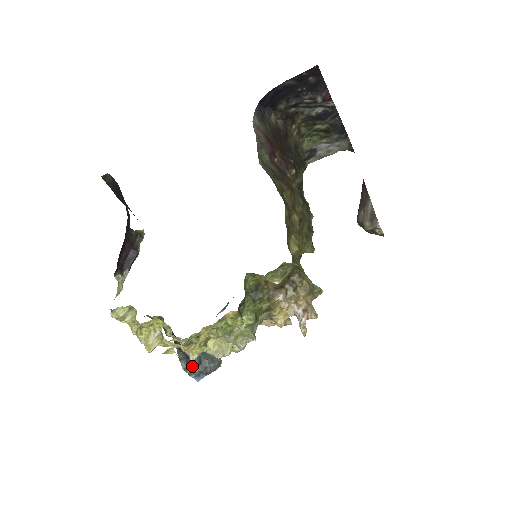
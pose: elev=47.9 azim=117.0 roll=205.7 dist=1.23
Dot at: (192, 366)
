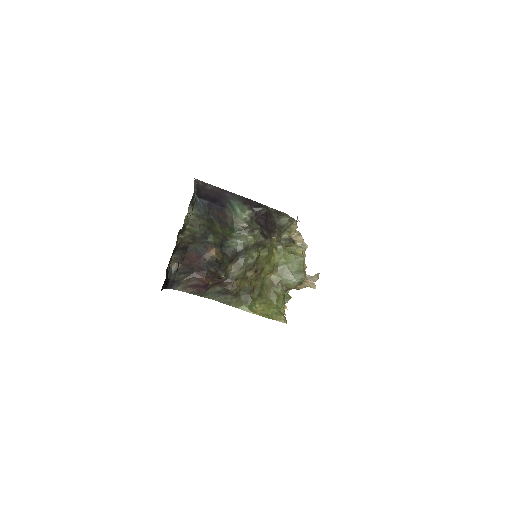
Dot at: occluded
